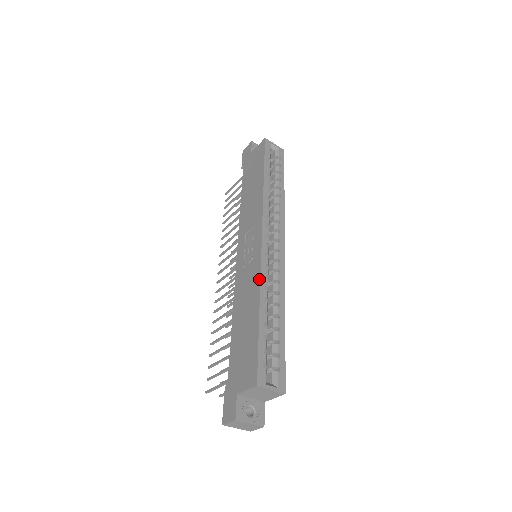
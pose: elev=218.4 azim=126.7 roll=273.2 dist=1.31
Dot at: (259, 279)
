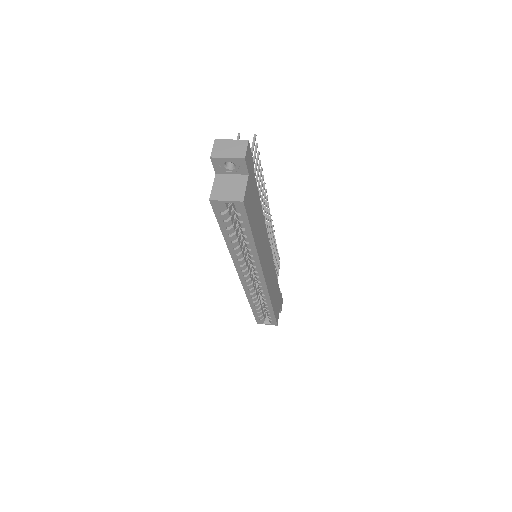
Dot at: (246, 294)
